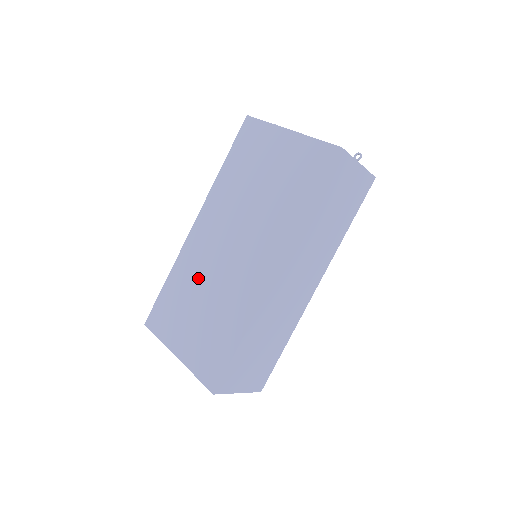
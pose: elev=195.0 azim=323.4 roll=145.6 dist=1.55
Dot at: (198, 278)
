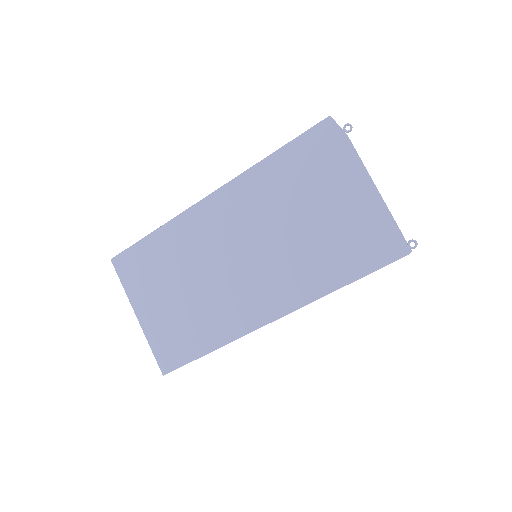
Dot at: (189, 260)
